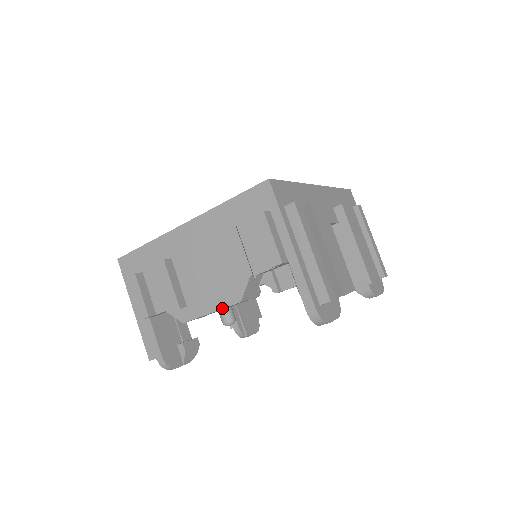
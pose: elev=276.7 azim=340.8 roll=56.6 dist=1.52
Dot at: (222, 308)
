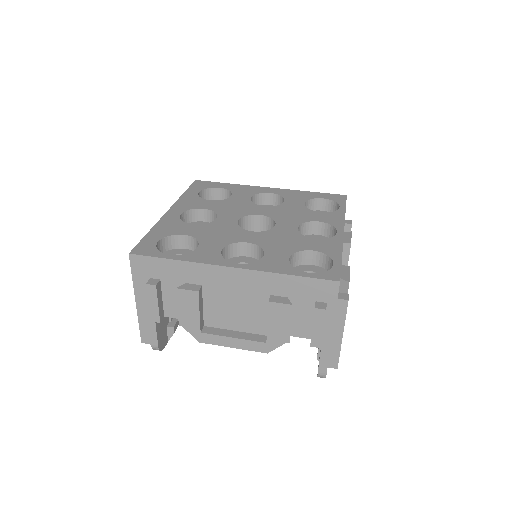
Dot at: occluded
